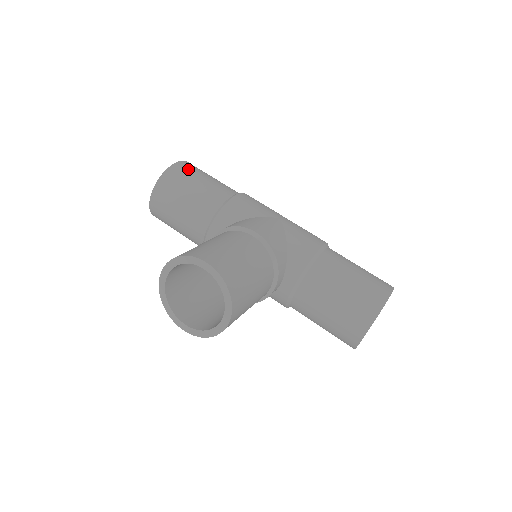
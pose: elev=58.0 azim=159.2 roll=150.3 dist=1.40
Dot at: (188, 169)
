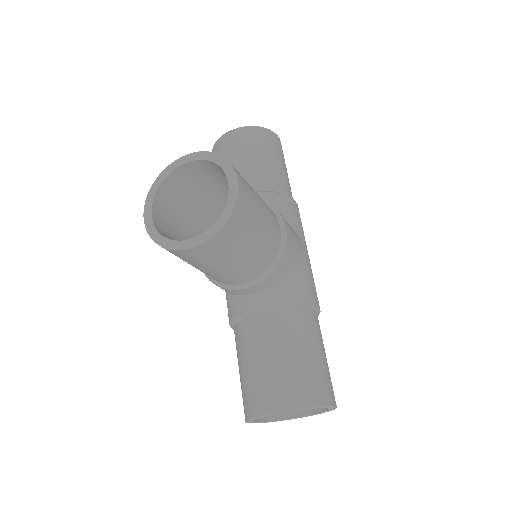
Dot at: (279, 147)
